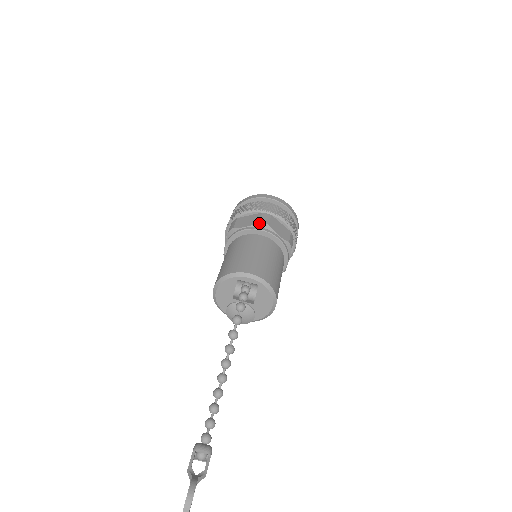
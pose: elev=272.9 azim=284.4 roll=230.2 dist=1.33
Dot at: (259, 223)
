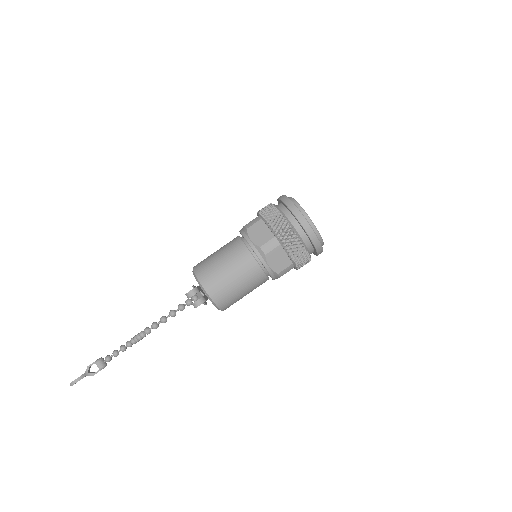
Dot at: (259, 247)
